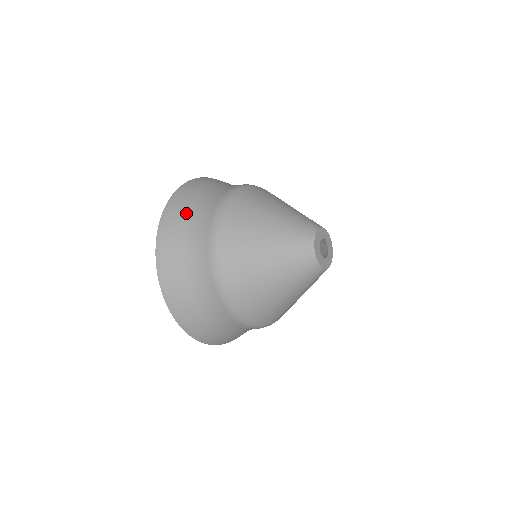
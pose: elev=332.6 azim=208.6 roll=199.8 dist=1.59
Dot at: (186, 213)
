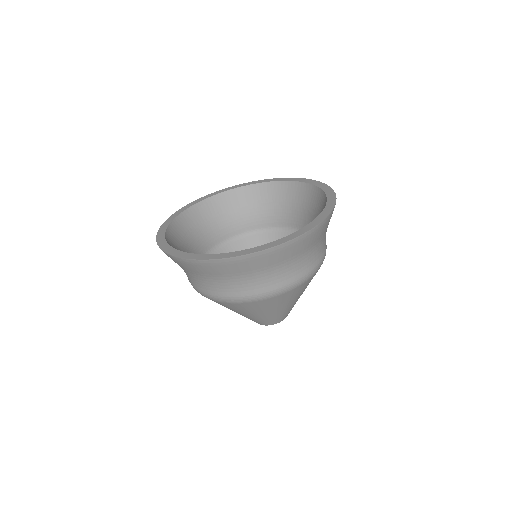
Dot at: (209, 274)
